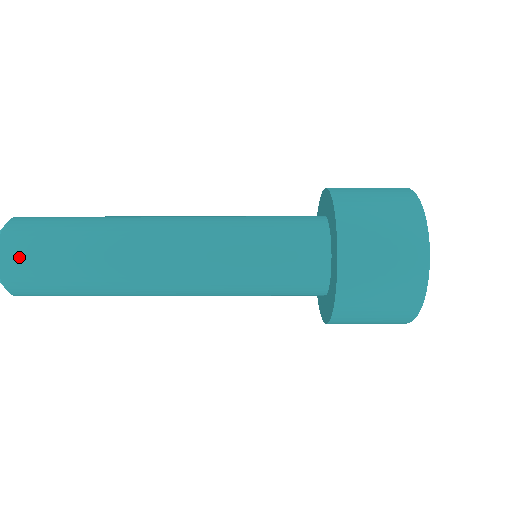
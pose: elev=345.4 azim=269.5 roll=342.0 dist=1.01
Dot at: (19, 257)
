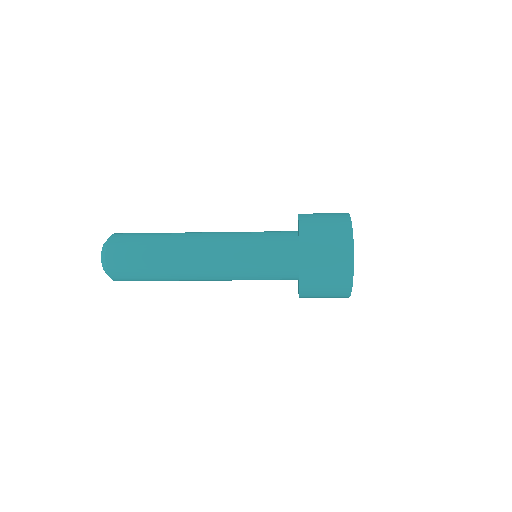
Dot at: (121, 238)
